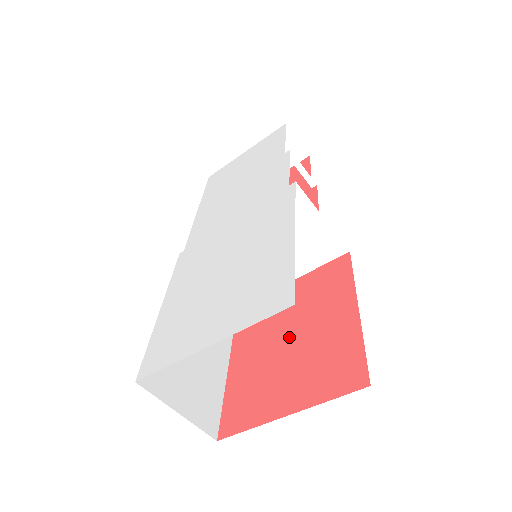
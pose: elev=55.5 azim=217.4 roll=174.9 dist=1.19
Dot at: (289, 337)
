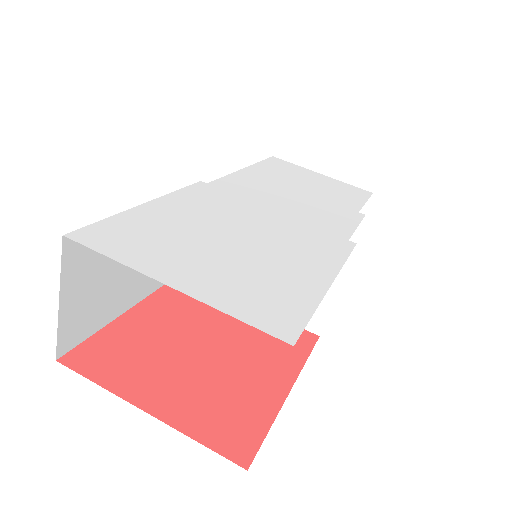
Dot at: (209, 346)
